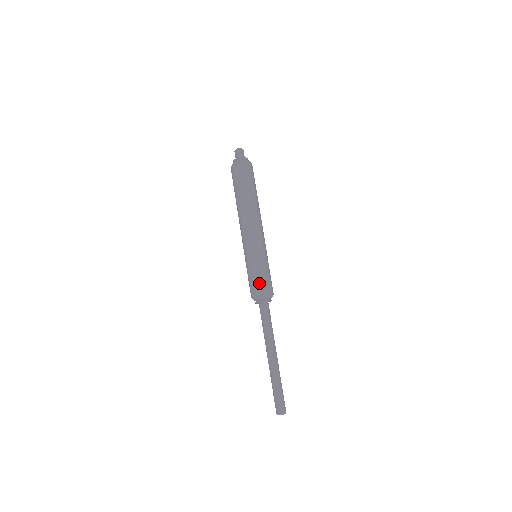
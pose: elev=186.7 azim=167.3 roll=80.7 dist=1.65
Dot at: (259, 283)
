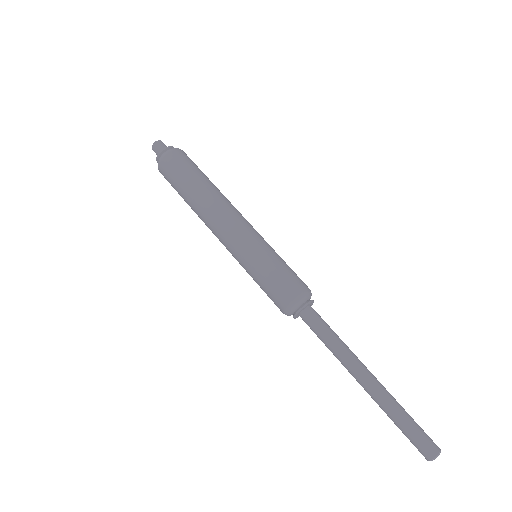
Dot at: (295, 276)
